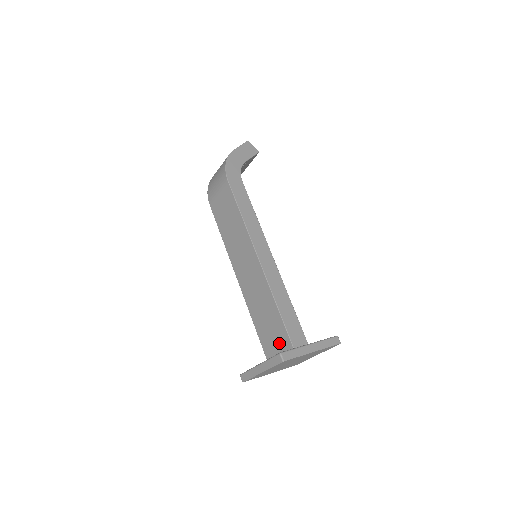
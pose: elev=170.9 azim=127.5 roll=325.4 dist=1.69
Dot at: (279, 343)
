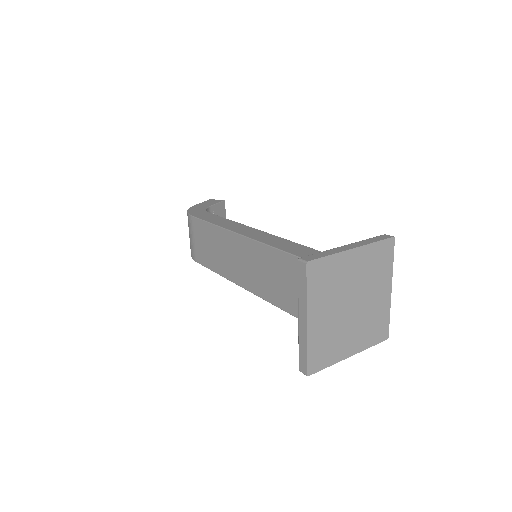
Dot at: occluded
